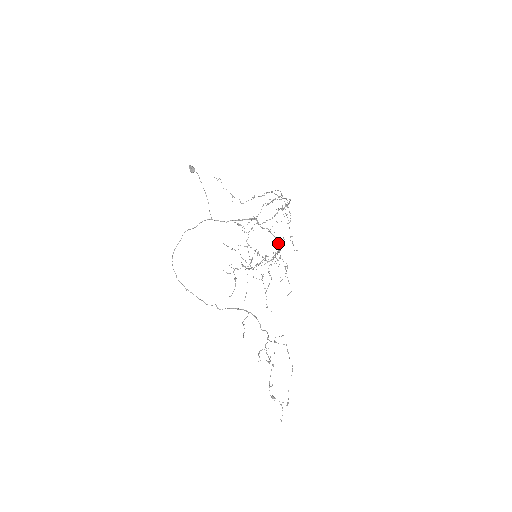
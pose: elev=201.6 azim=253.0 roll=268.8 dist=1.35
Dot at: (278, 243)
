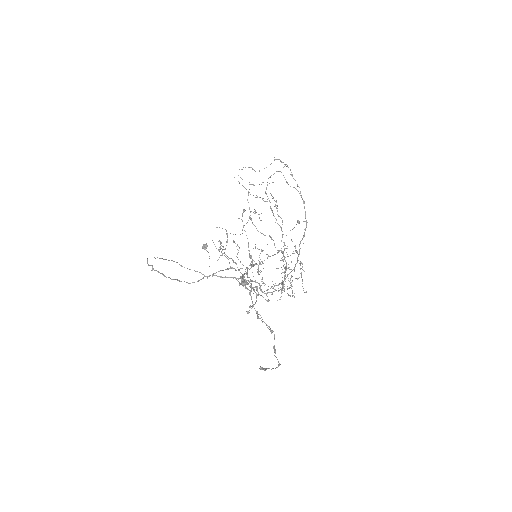
Dot at: (283, 281)
